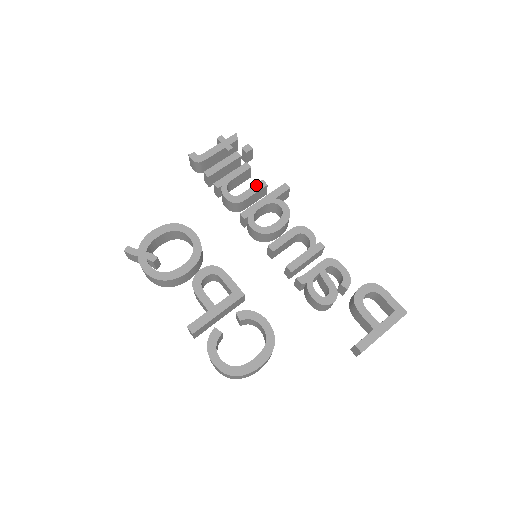
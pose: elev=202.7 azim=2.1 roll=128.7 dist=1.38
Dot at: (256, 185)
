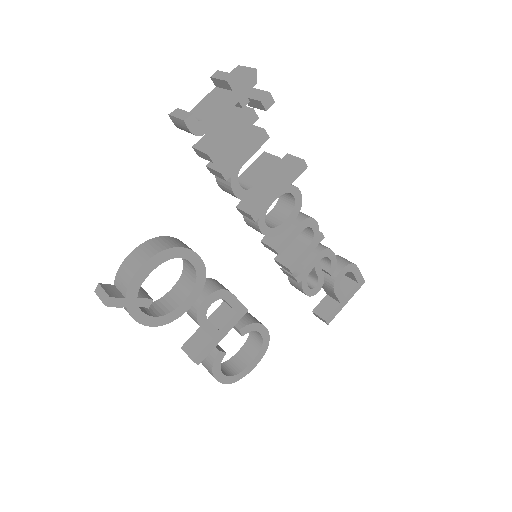
Dot at: (272, 168)
